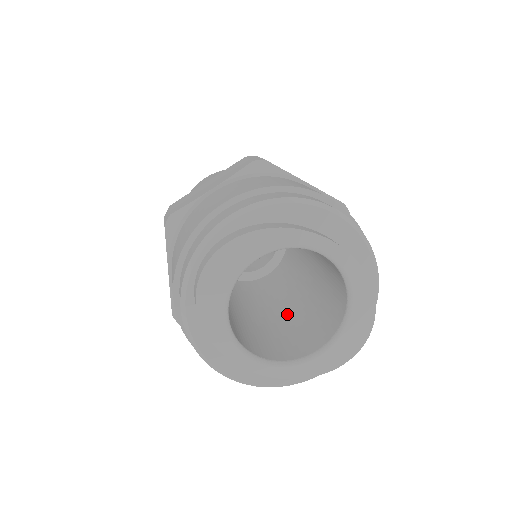
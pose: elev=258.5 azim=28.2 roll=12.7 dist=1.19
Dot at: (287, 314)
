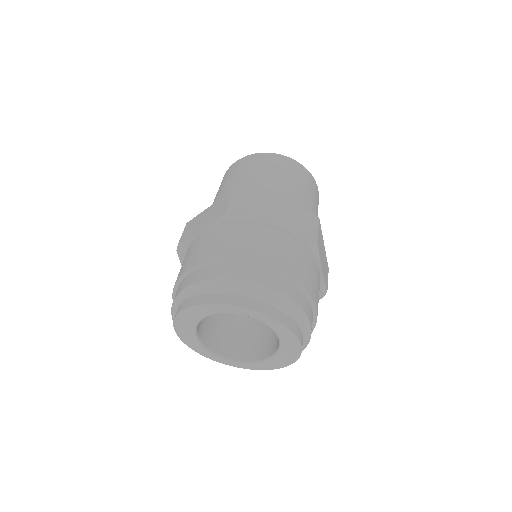
Dot at: occluded
